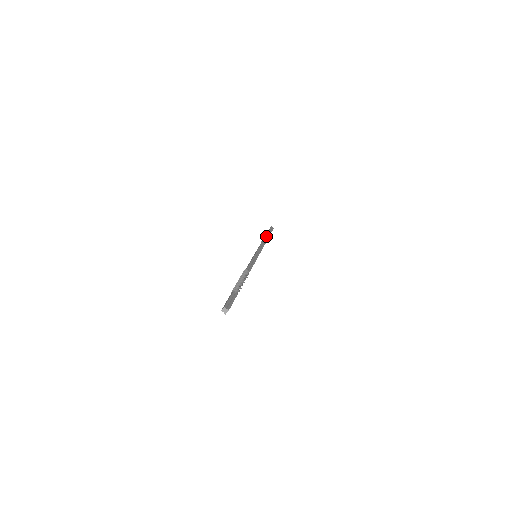
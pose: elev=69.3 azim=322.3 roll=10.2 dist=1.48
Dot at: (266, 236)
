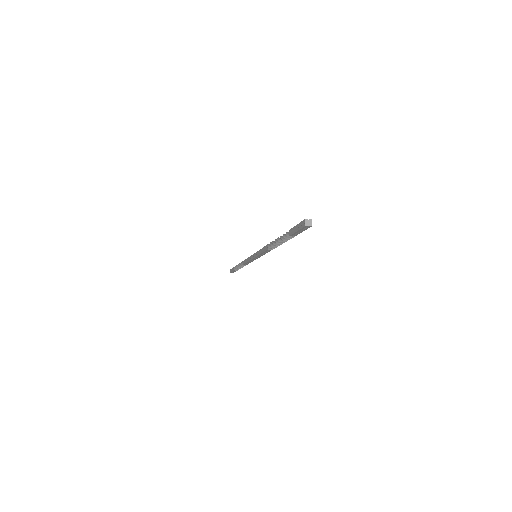
Dot at: occluded
